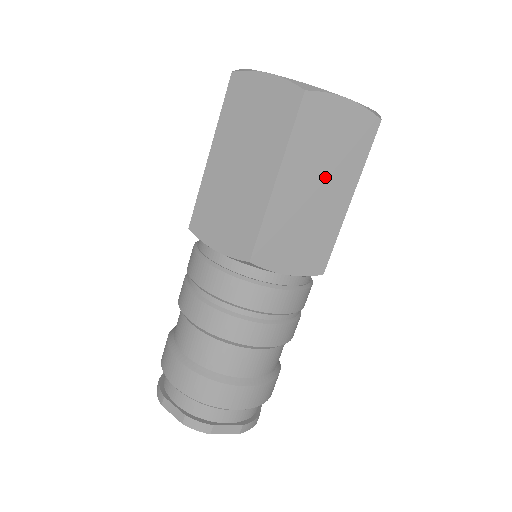
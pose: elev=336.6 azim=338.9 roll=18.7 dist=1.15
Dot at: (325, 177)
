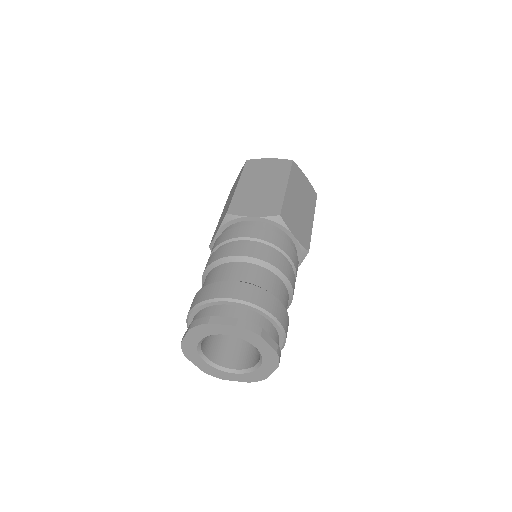
Dot at: (303, 201)
